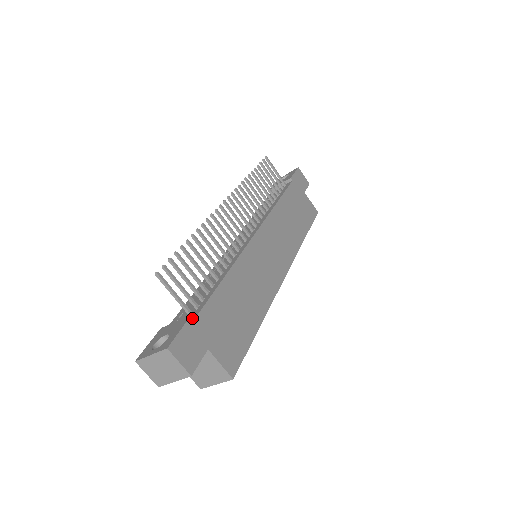
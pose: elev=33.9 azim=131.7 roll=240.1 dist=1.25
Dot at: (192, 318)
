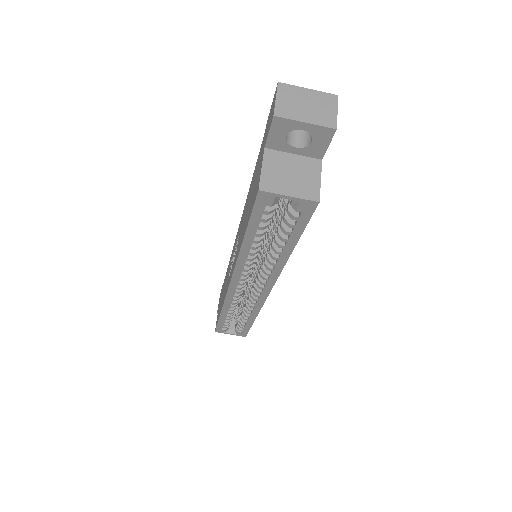
Dot at: occluded
